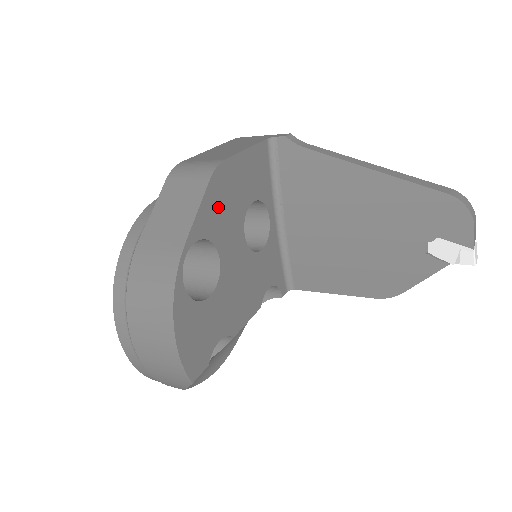
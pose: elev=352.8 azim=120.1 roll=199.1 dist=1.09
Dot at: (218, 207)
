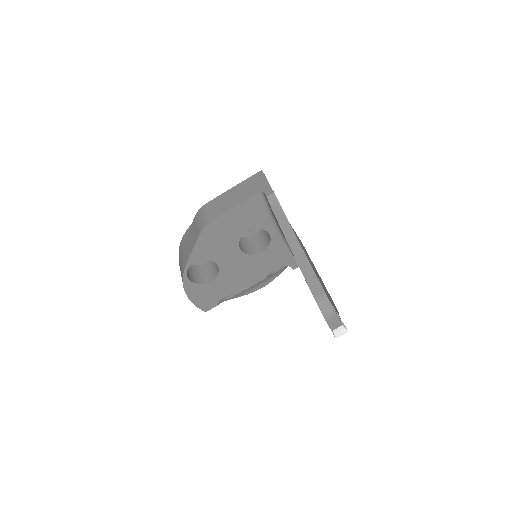
Dot at: (210, 244)
